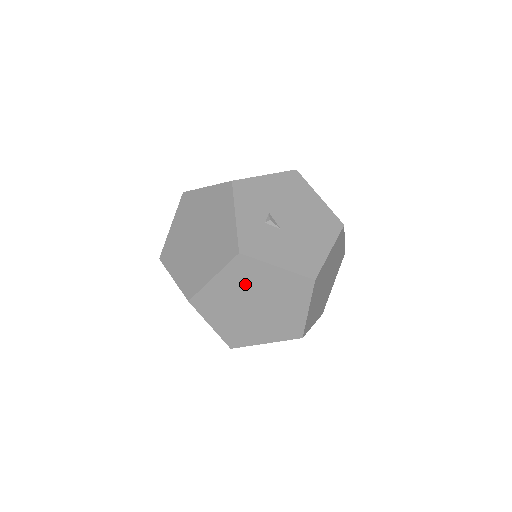
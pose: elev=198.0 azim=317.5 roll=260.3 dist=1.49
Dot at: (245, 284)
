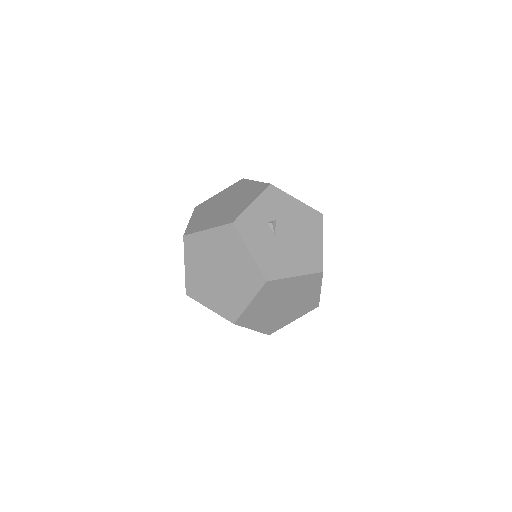
Dot at: (223, 249)
